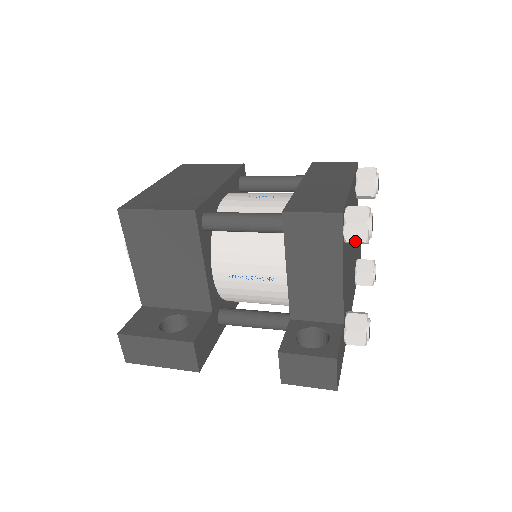
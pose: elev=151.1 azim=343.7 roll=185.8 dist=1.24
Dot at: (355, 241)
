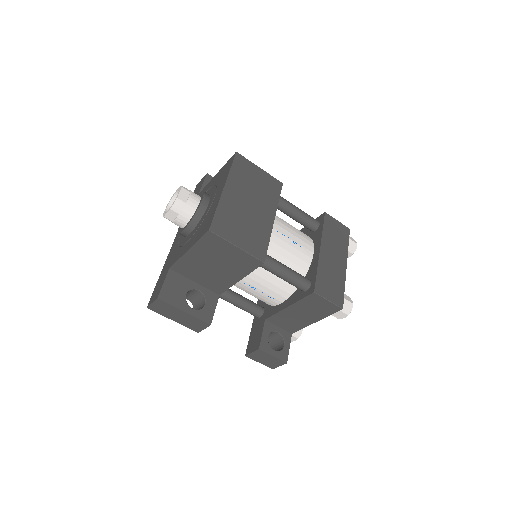
Dot at: (335, 316)
